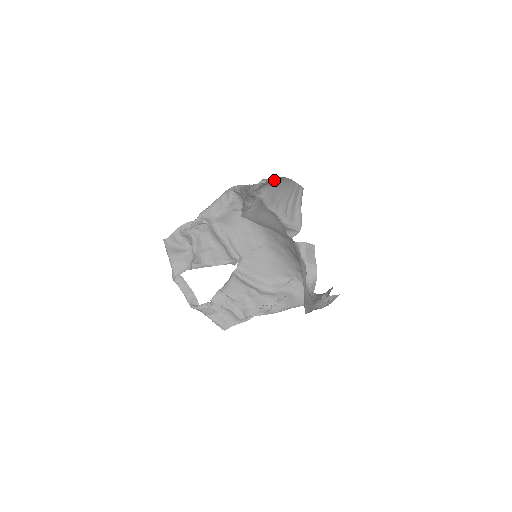
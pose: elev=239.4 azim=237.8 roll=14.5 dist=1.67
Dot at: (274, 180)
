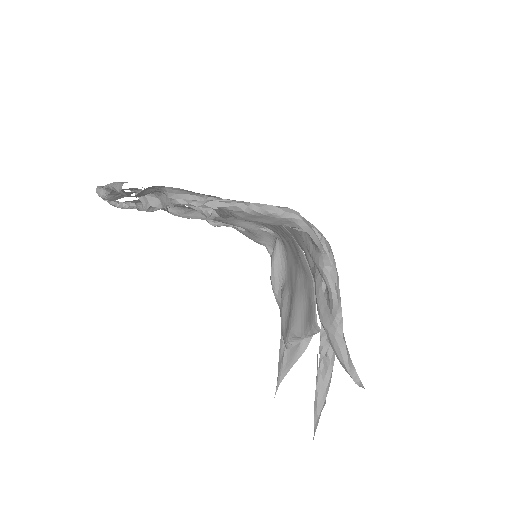
Dot at: occluded
